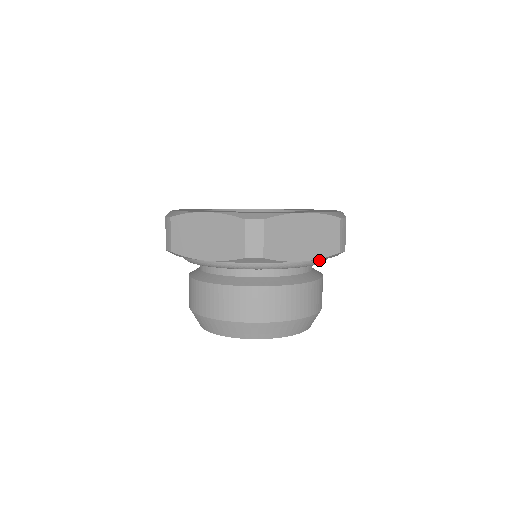
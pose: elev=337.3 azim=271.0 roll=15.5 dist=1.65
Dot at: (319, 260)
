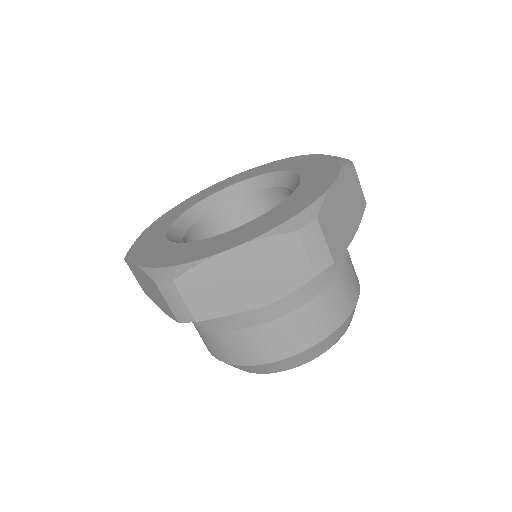
Dot at: occluded
